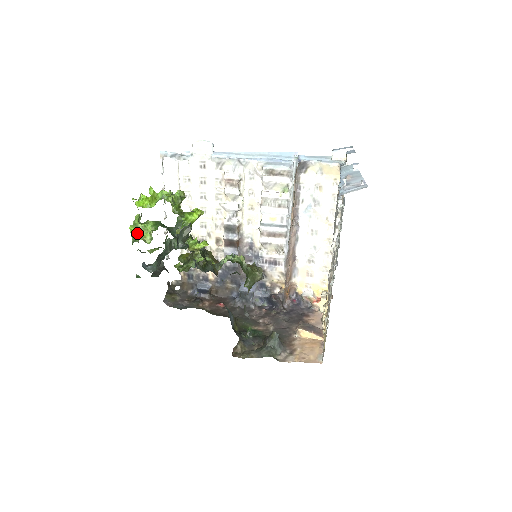
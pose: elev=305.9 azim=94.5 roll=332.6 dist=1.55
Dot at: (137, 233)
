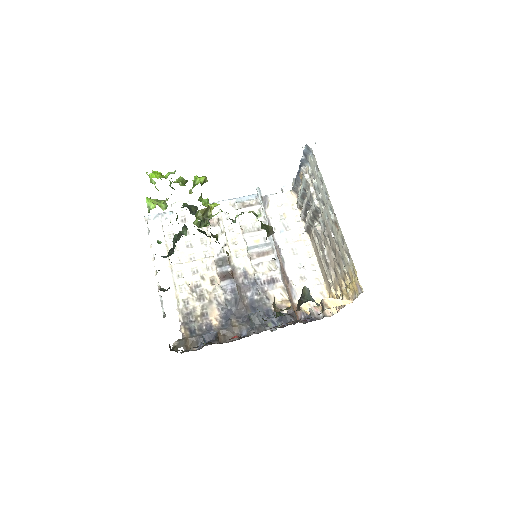
Dot at: (153, 203)
